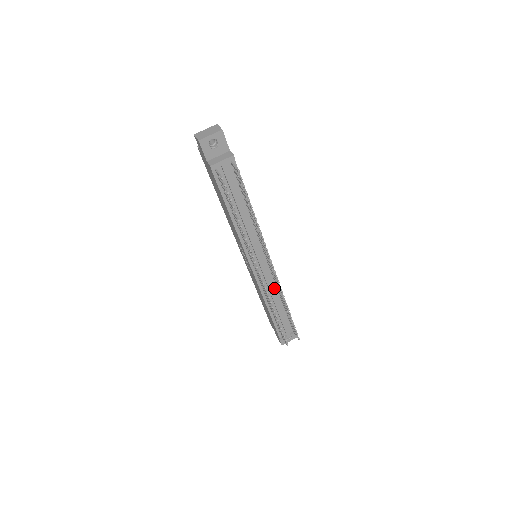
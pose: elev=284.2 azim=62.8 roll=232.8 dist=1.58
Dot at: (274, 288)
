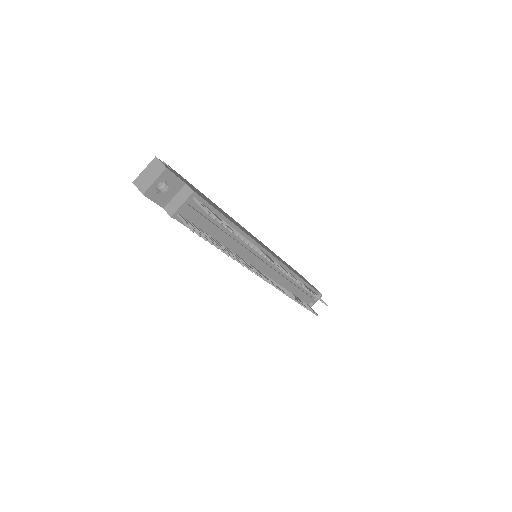
Dot at: (286, 276)
